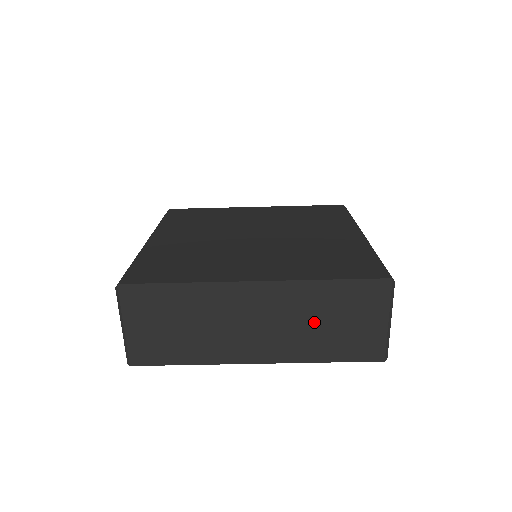
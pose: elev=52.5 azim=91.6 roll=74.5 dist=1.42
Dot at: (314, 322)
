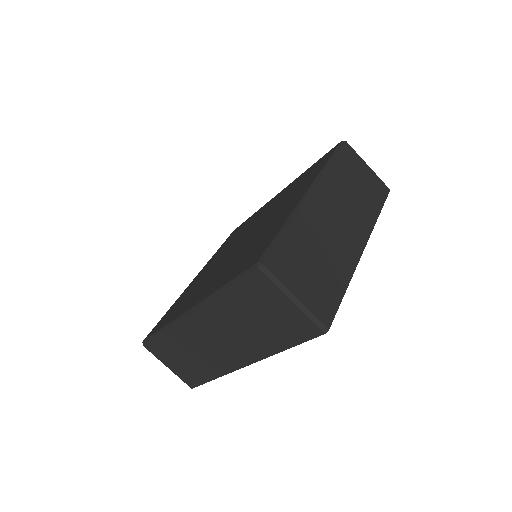
Dot at: (245, 323)
